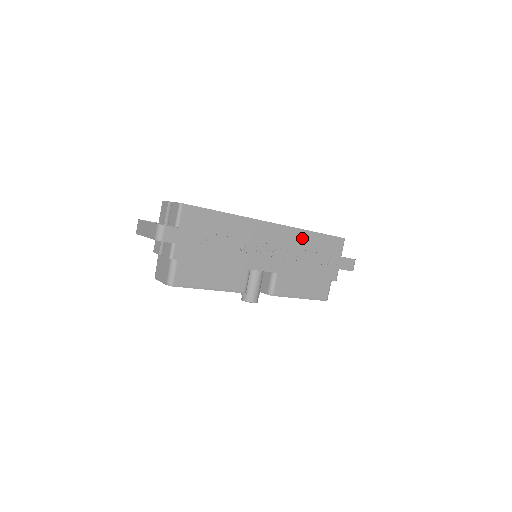
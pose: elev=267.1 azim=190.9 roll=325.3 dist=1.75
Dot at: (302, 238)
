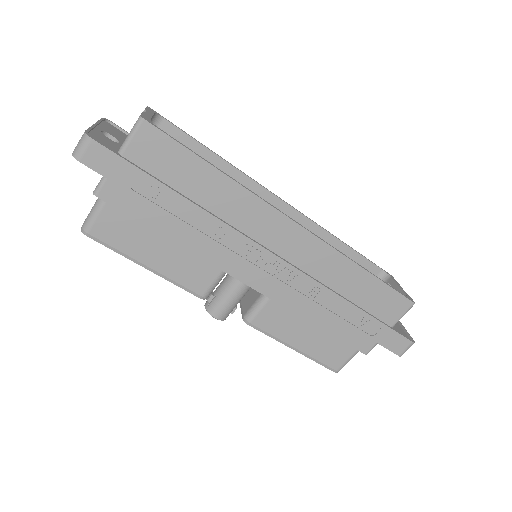
Dot at: (337, 268)
